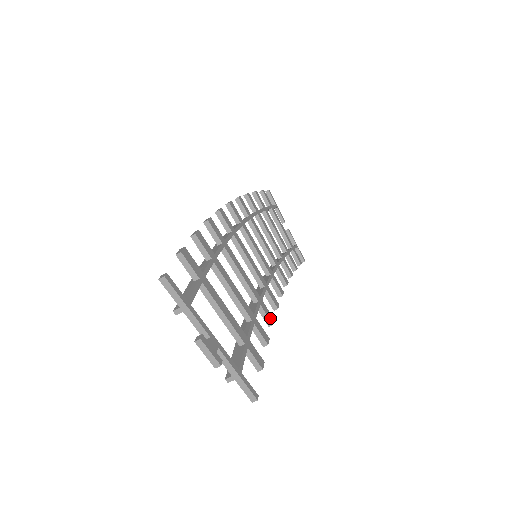
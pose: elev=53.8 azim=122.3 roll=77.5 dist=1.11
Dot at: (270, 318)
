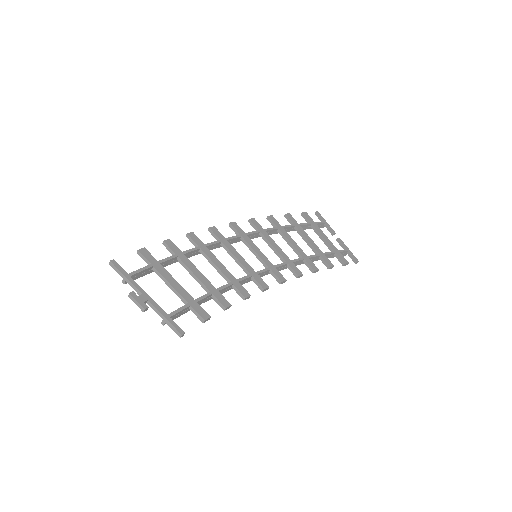
Dot at: (244, 293)
